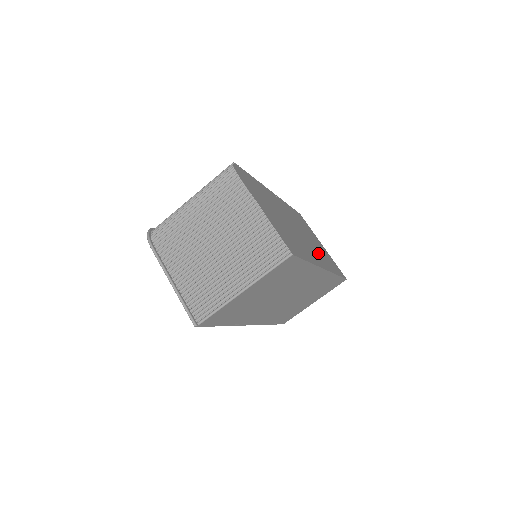
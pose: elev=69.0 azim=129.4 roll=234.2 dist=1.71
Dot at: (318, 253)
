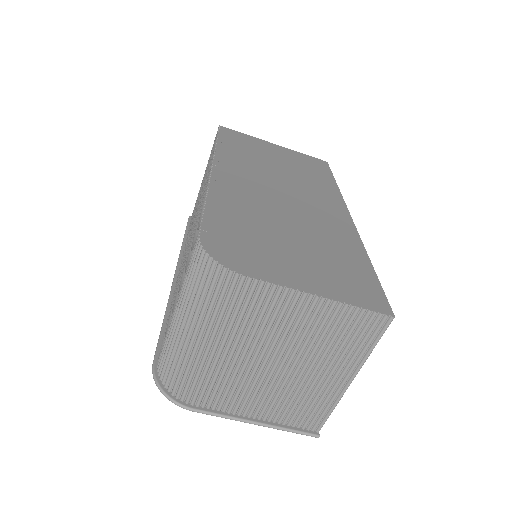
Dot at: (314, 191)
